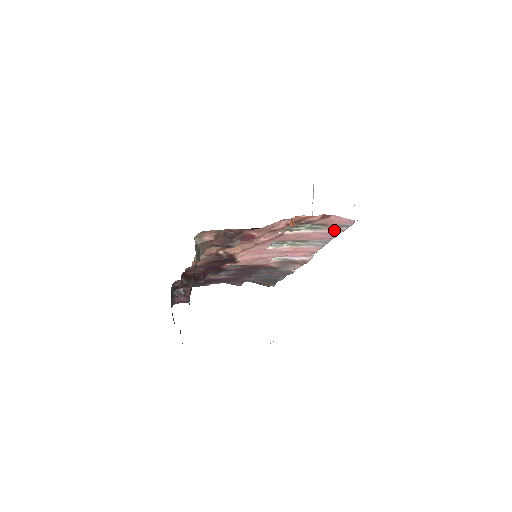
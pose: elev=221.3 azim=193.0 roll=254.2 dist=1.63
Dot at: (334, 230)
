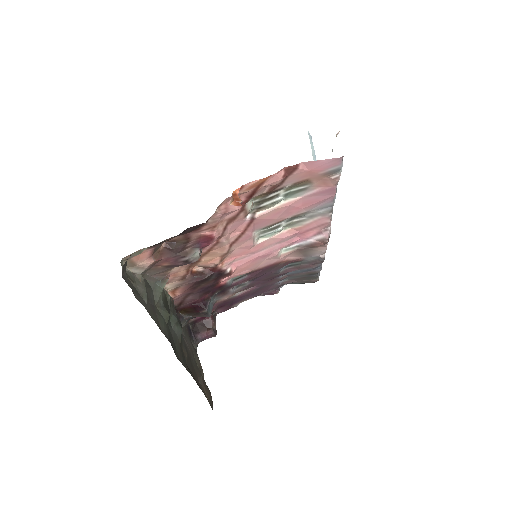
Dot at: (324, 184)
